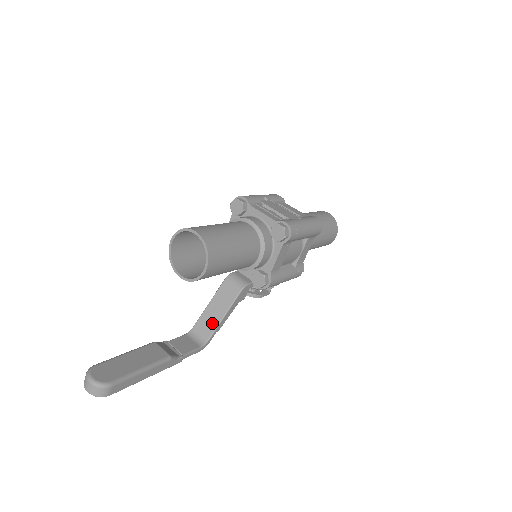
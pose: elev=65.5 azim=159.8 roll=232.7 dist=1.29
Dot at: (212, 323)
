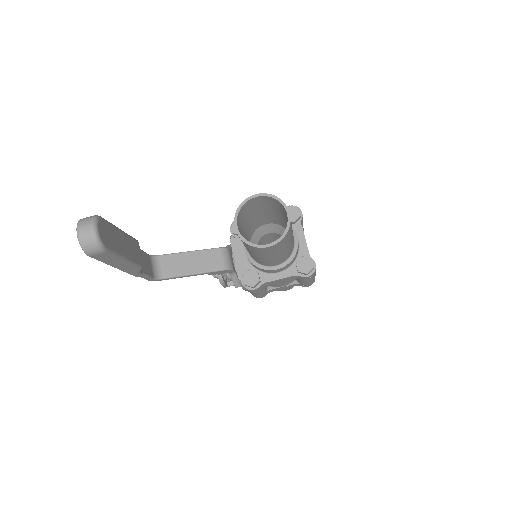
Dot at: (179, 269)
